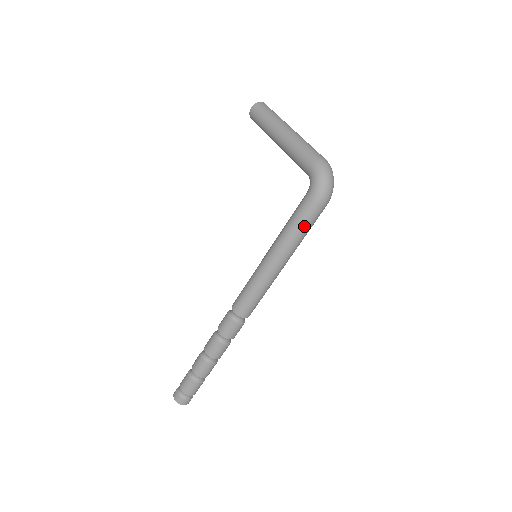
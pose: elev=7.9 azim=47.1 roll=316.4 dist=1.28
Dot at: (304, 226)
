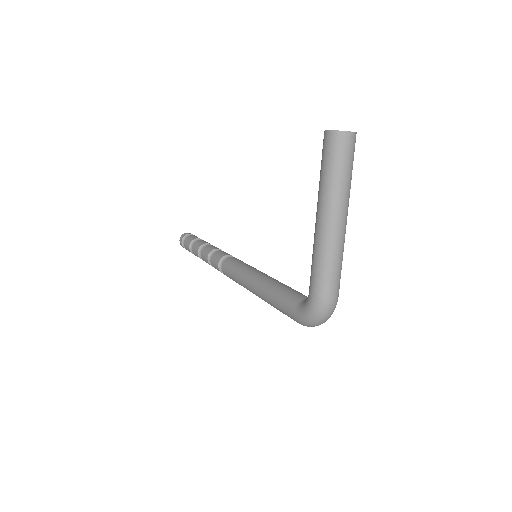
Dot at: (283, 313)
